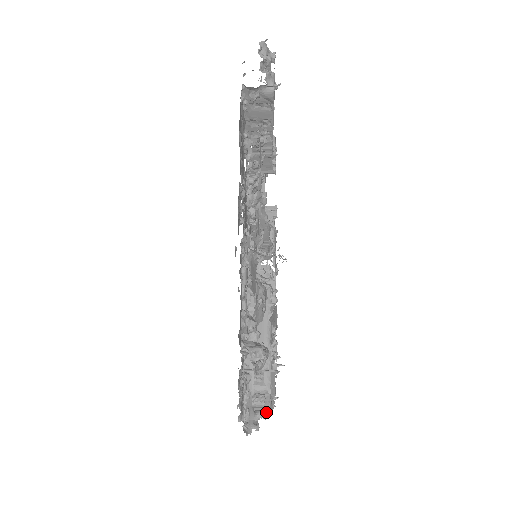
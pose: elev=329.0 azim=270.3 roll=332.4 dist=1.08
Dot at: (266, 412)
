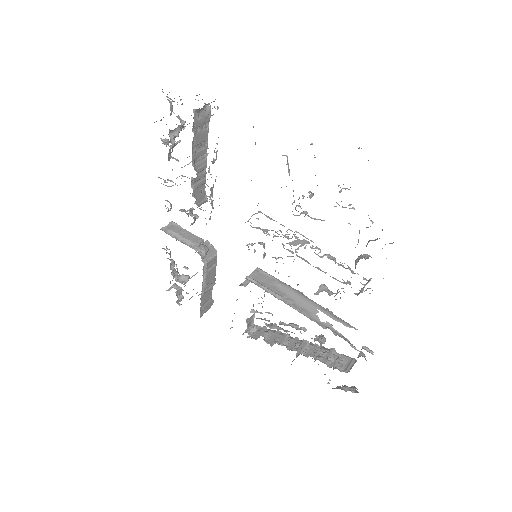
Dot at: occluded
